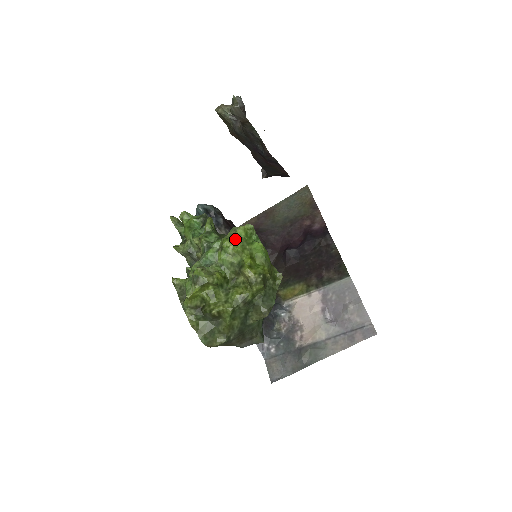
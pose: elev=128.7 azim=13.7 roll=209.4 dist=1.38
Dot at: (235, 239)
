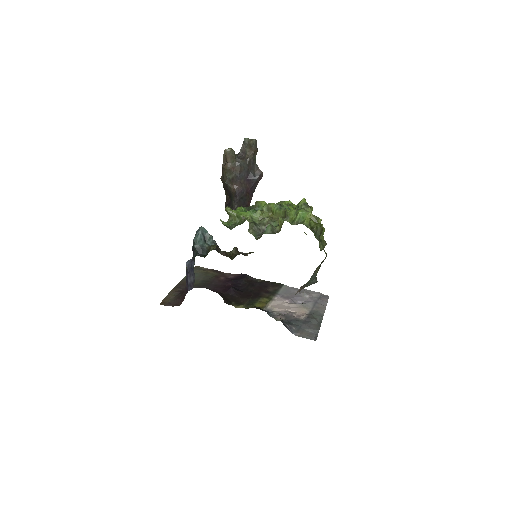
Dot at: occluded
